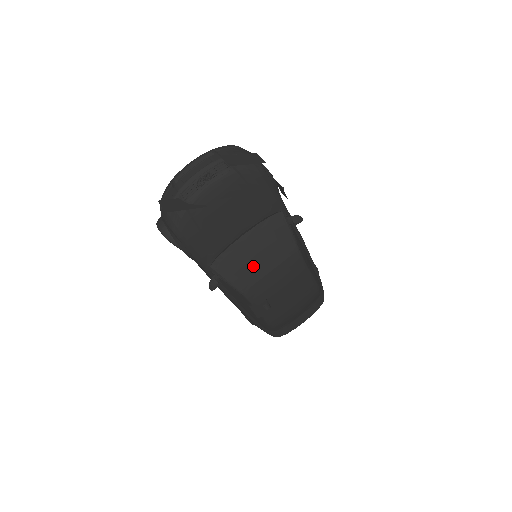
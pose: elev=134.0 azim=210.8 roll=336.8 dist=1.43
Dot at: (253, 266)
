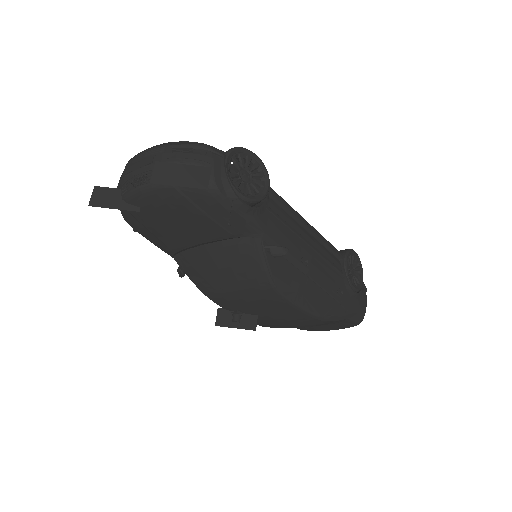
Dot at: (214, 278)
